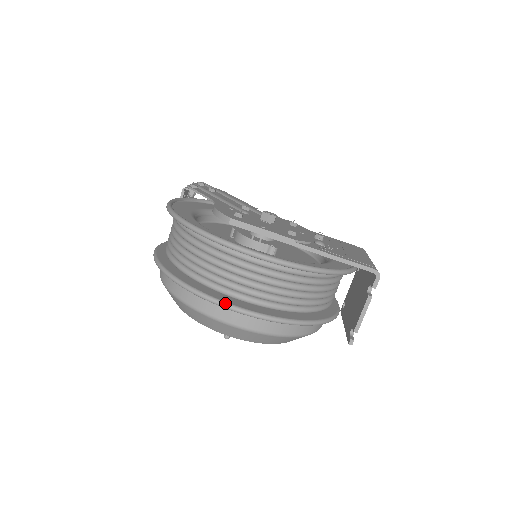
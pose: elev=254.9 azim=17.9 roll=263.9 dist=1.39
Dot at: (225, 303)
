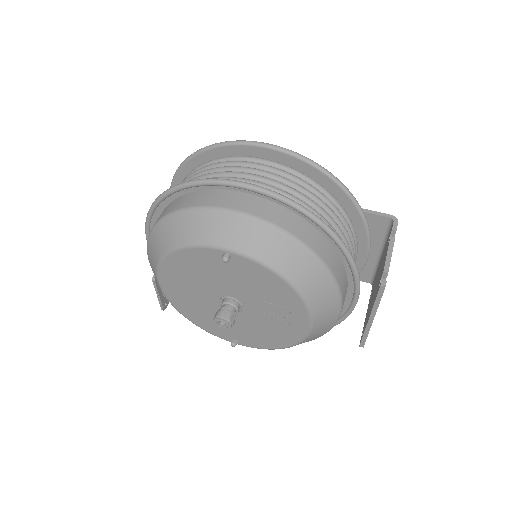
Dot at: (234, 180)
